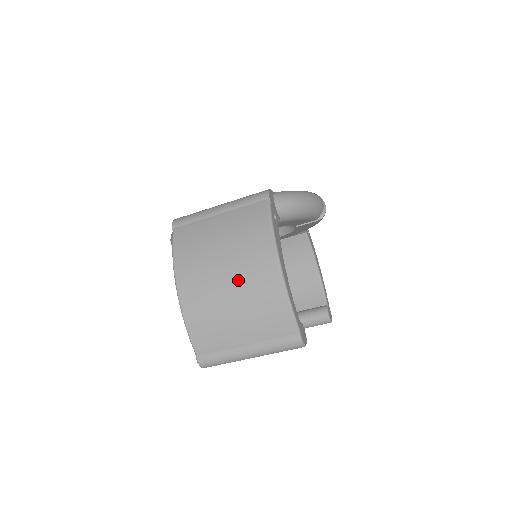
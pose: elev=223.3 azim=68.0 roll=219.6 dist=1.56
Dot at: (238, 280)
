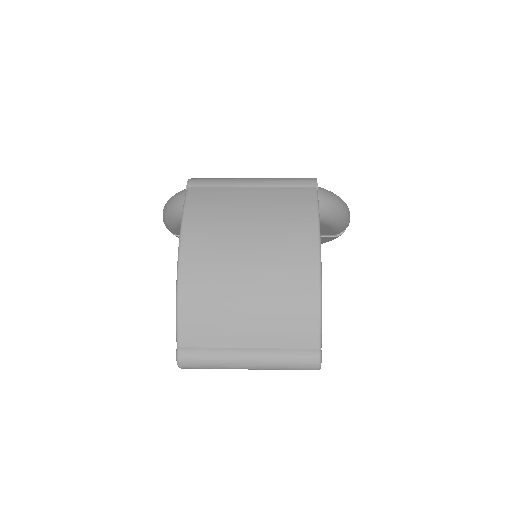
Dot at: (263, 267)
